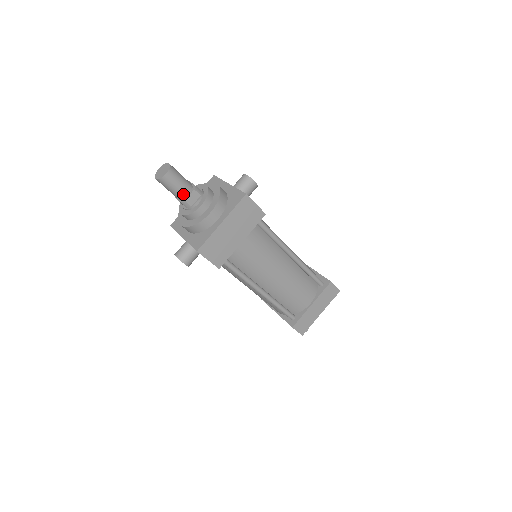
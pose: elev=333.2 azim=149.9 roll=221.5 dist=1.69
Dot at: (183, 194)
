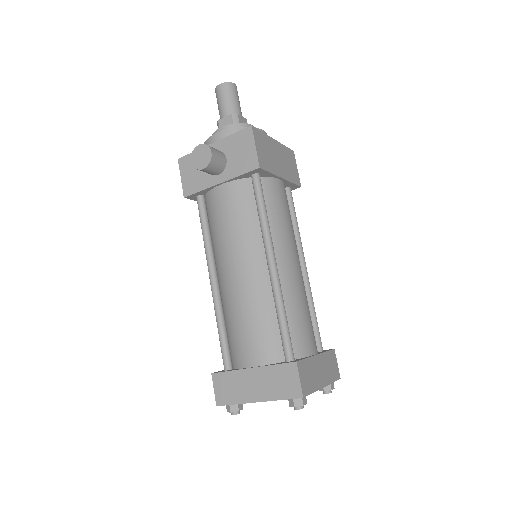
Dot at: (237, 111)
